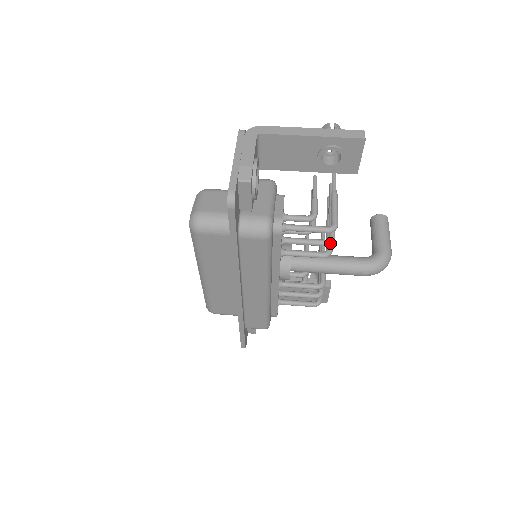
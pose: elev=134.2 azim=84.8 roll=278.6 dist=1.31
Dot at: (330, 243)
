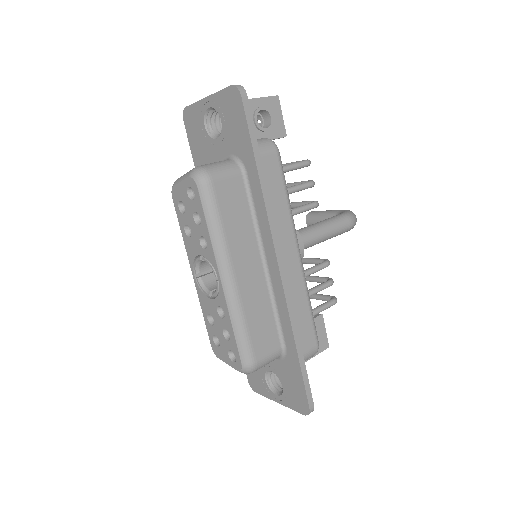
Dot at: (313, 182)
